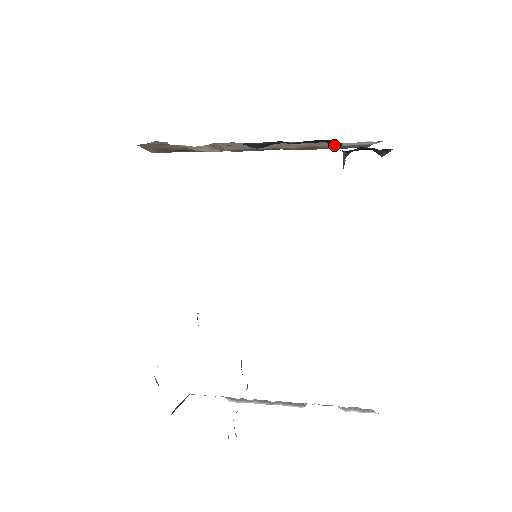
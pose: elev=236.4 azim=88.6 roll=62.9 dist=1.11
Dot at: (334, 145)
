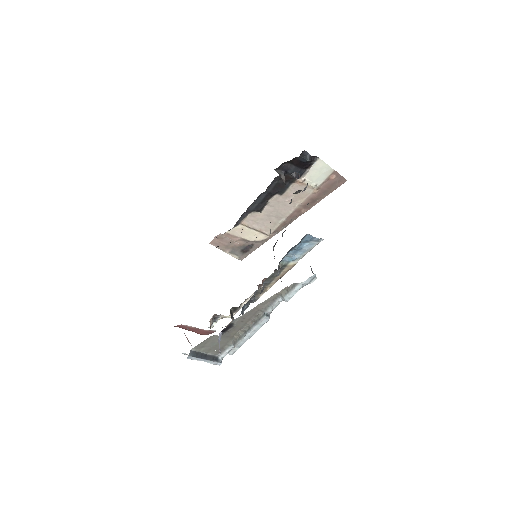
Dot at: (311, 186)
